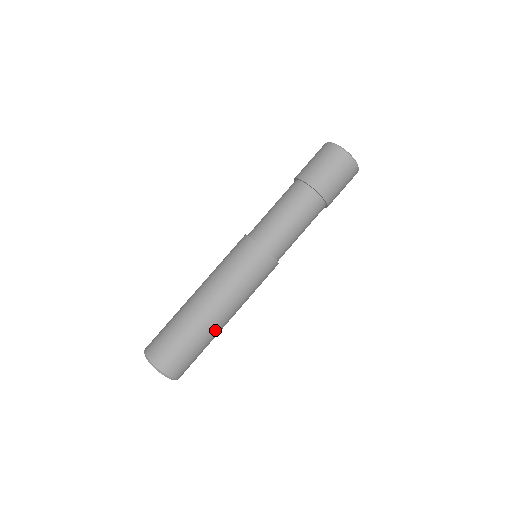
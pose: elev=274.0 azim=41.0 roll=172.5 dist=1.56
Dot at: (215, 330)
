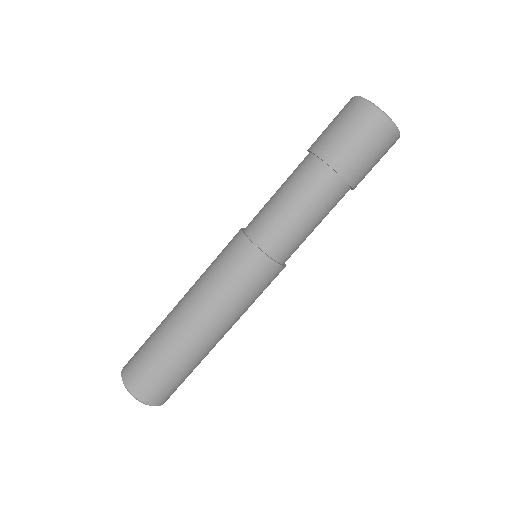
Dot at: (211, 349)
